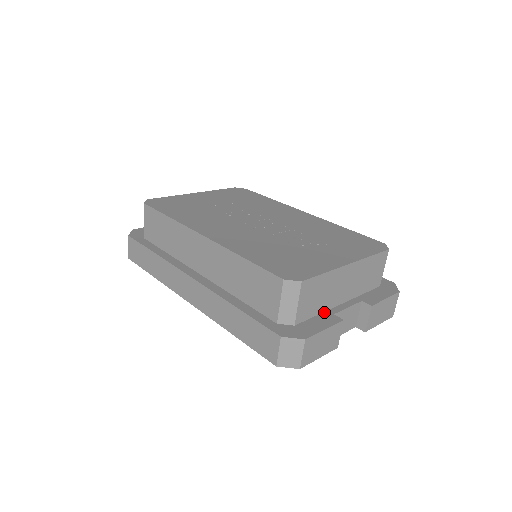
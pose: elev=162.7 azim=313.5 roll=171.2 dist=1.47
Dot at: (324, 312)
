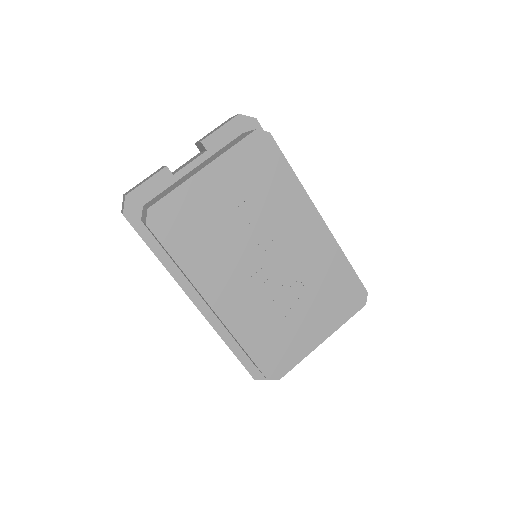
Dot at: occluded
